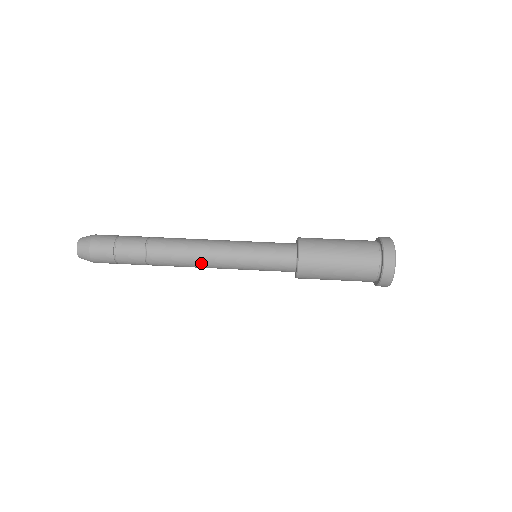
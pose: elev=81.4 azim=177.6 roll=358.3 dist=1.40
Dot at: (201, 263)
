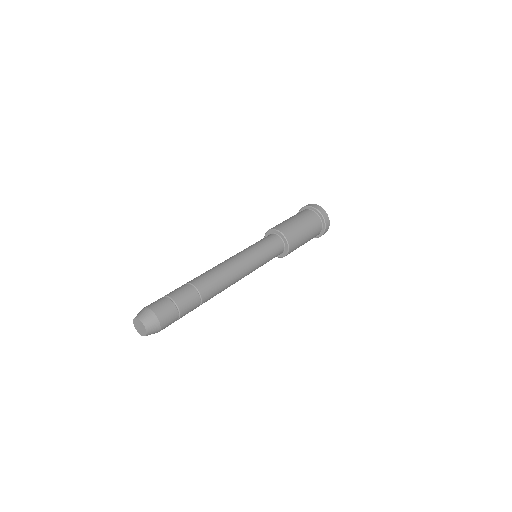
Dot at: (234, 272)
